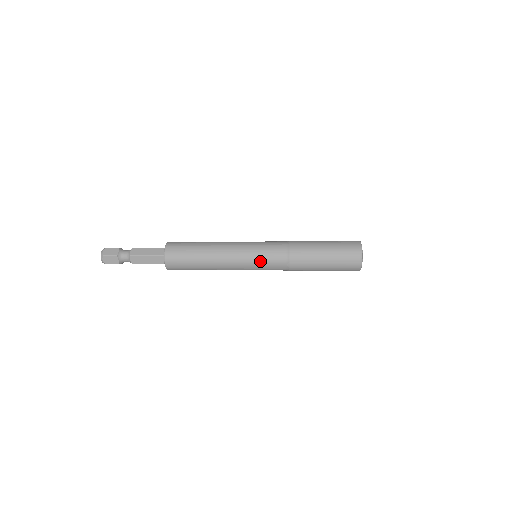
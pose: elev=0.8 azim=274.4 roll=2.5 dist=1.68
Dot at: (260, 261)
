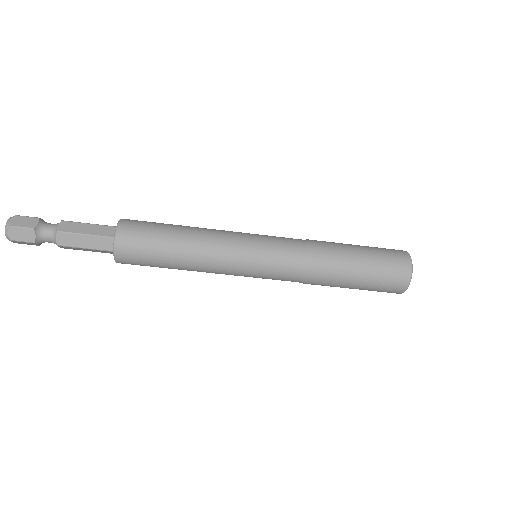
Dot at: (265, 262)
